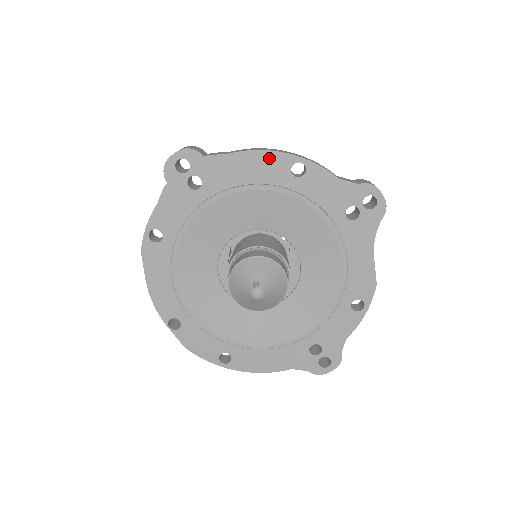
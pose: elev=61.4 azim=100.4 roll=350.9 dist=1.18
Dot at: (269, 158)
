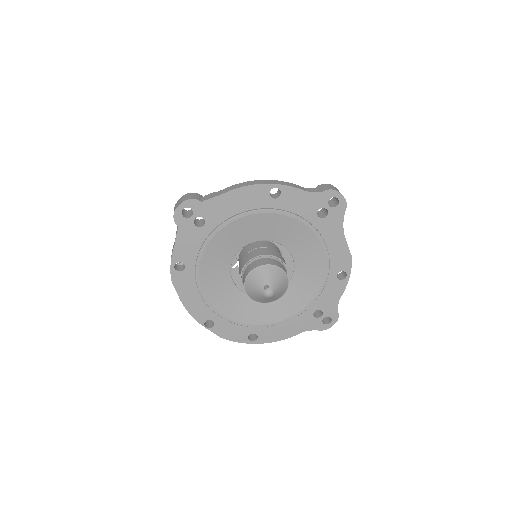
Dot at: (251, 191)
